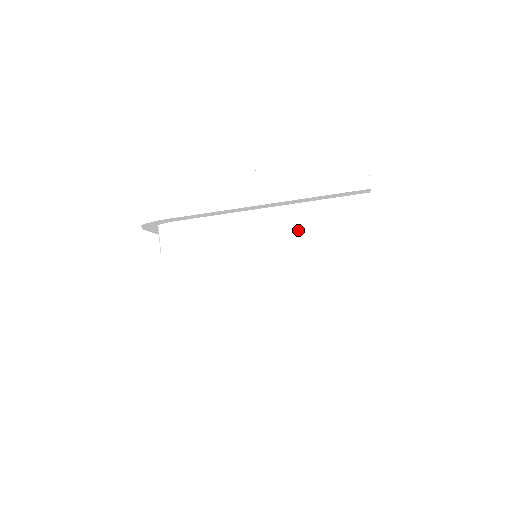
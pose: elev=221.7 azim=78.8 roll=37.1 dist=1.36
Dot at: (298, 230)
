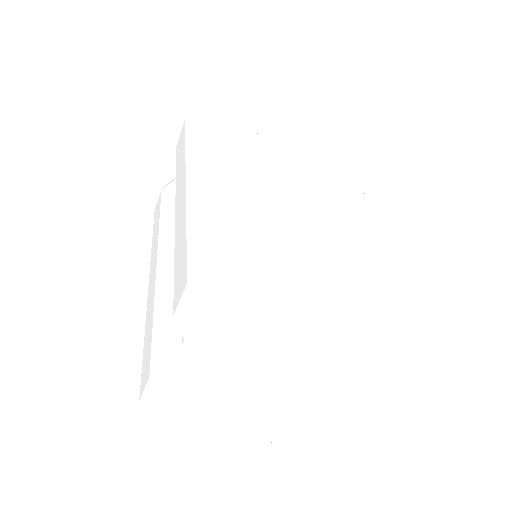
Dot at: (352, 384)
